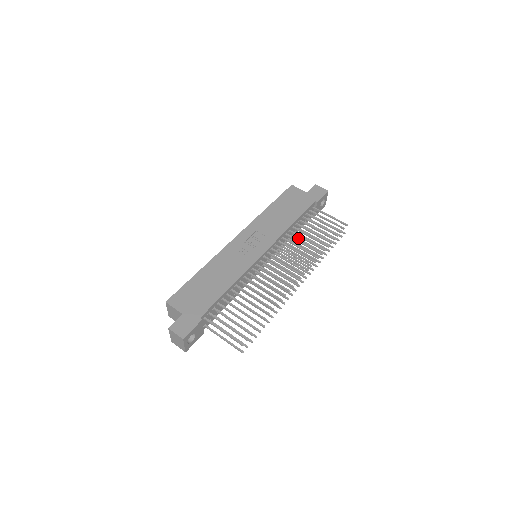
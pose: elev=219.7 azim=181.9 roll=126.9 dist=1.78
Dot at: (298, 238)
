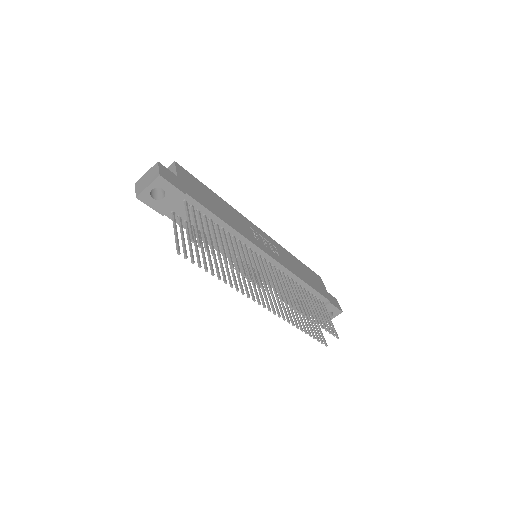
Dot at: occluded
